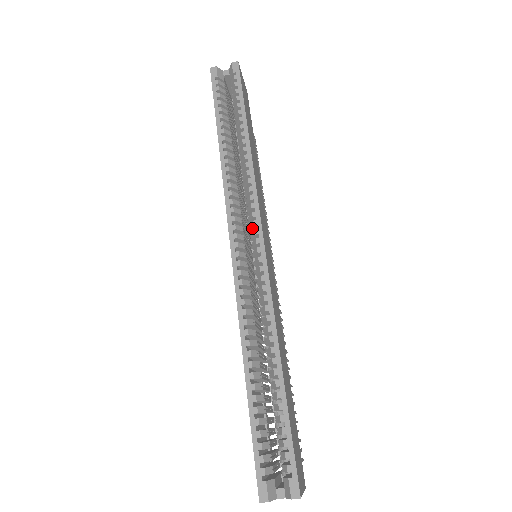
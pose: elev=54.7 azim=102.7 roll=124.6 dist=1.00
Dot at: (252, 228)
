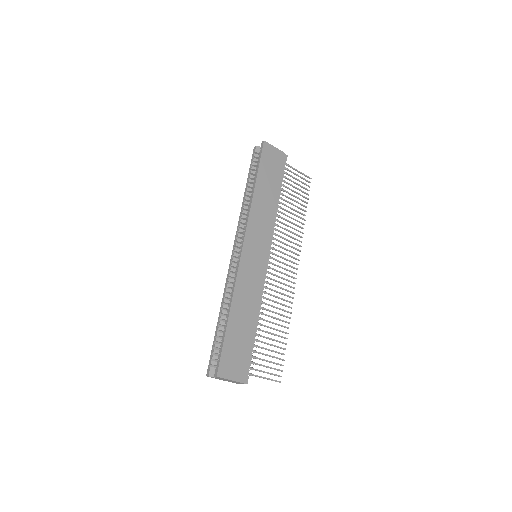
Dot at: occluded
